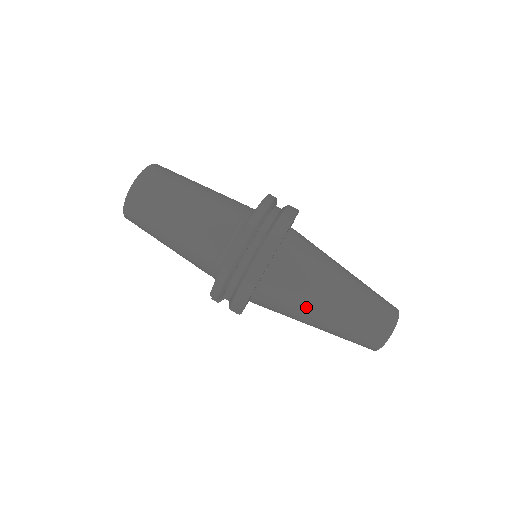
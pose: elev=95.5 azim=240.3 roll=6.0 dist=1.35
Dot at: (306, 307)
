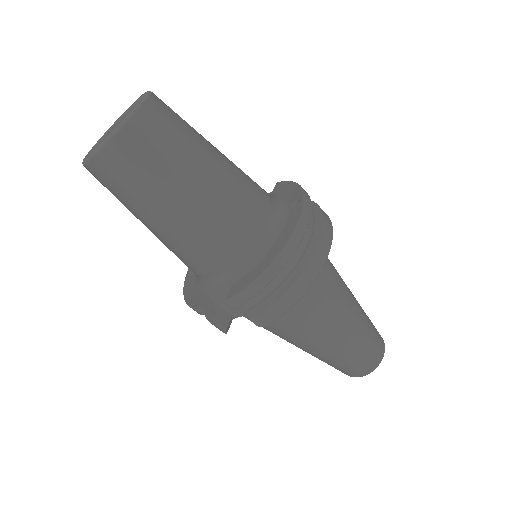
Dot at: (327, 324)
